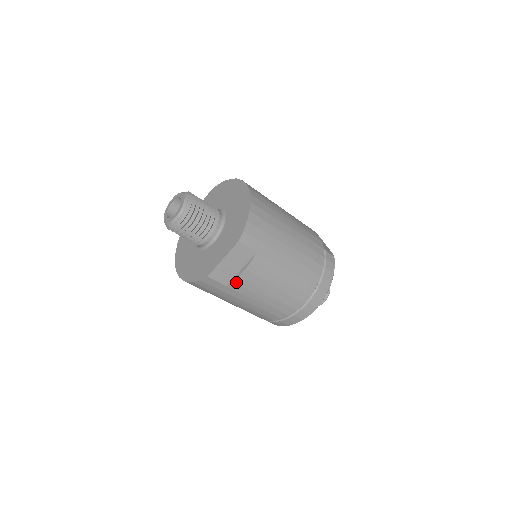
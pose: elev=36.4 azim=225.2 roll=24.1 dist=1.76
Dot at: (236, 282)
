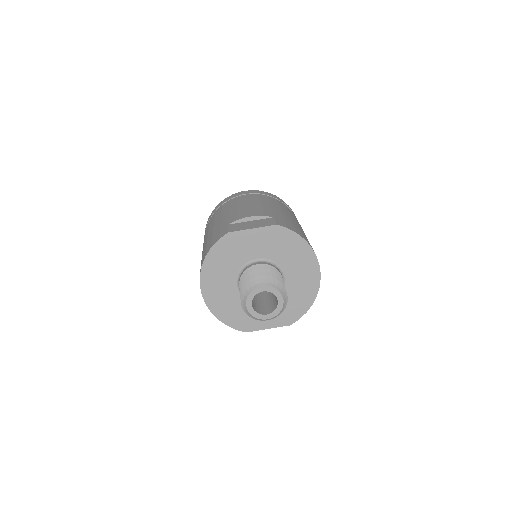
Dot at: occluded
